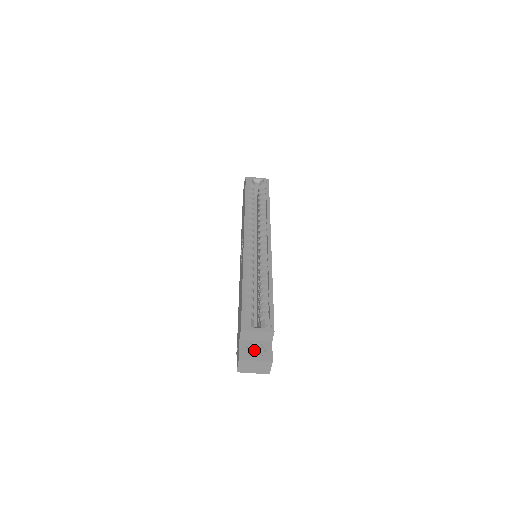
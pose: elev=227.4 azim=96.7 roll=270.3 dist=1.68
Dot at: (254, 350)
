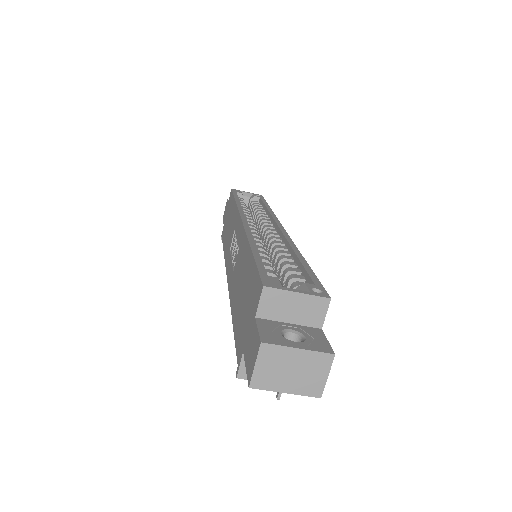
Dot at: occluded
